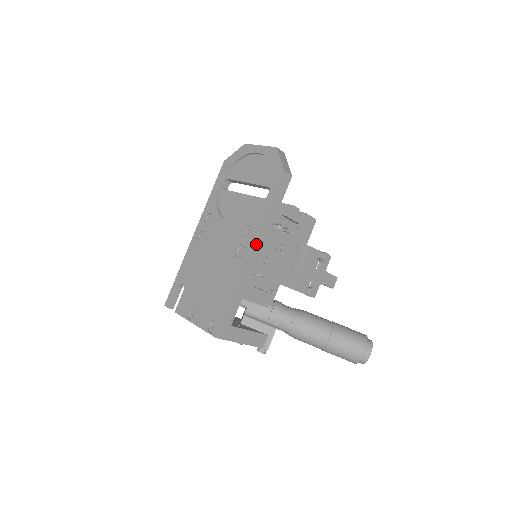
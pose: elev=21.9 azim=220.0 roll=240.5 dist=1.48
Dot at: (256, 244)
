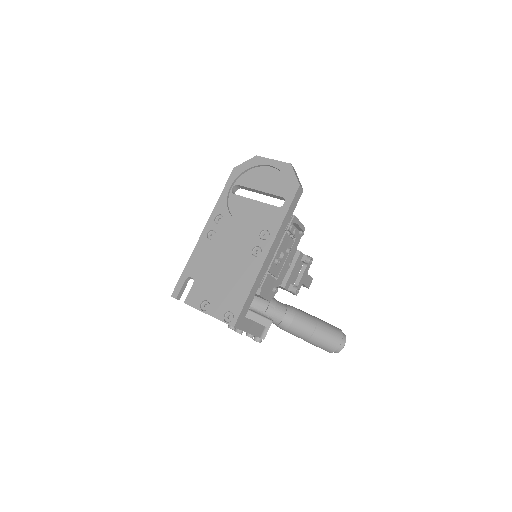
Dot at: (272, 246)
